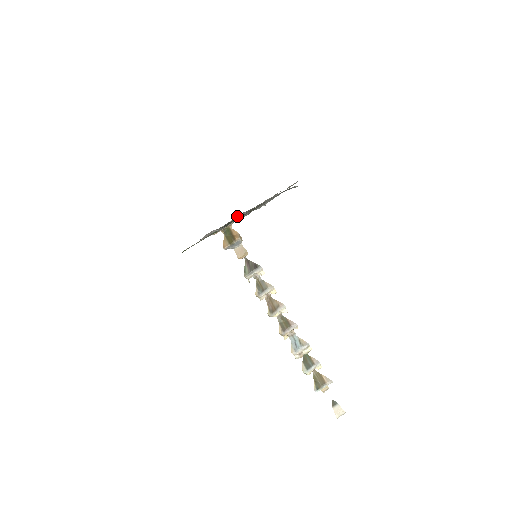
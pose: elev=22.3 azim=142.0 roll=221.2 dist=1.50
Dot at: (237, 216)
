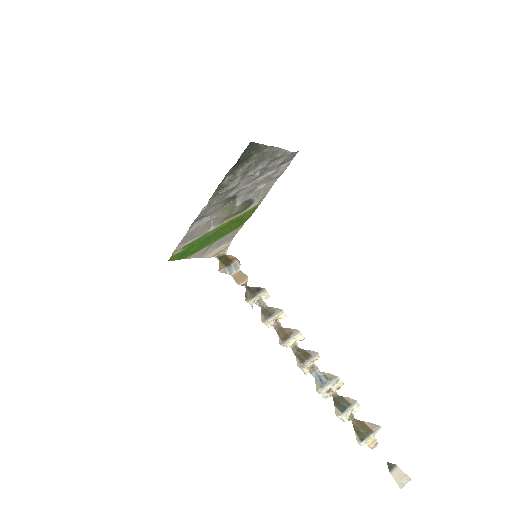
Dot at: (230, 202)
